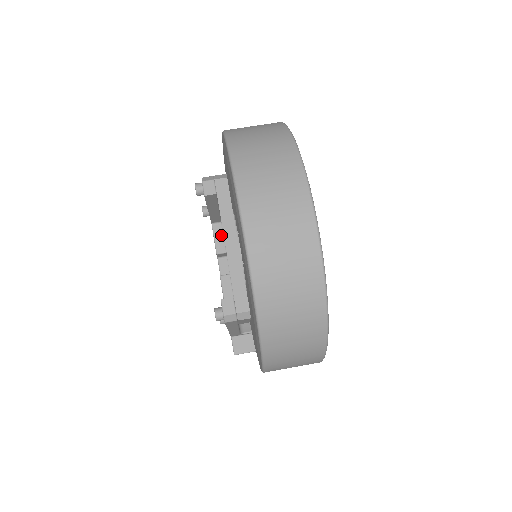
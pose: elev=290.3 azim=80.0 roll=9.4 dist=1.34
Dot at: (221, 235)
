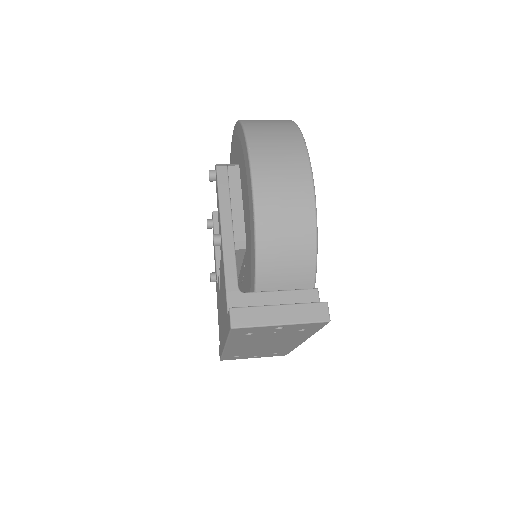
Dot at: occluded
